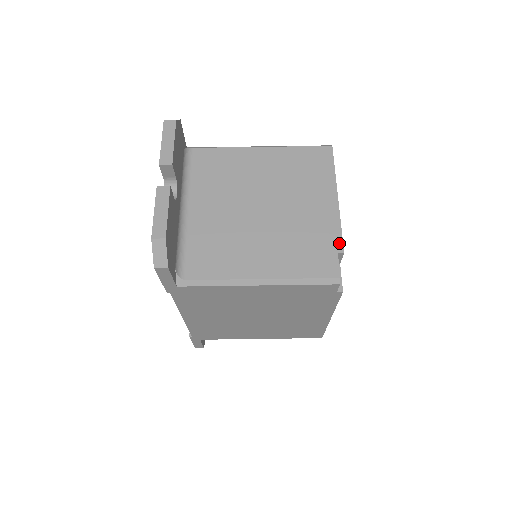
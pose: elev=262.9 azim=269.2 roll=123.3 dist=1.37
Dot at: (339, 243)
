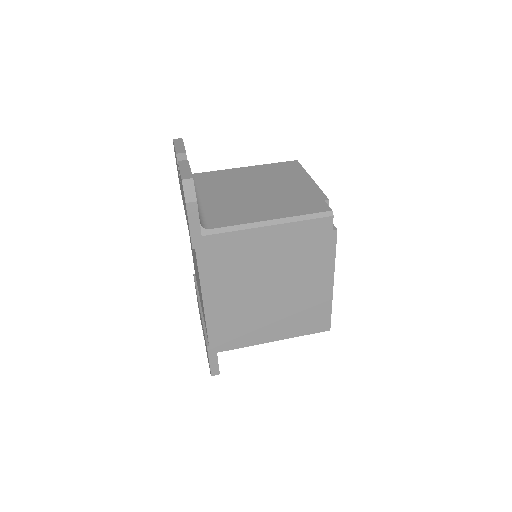
Dot at: (323, 196)
